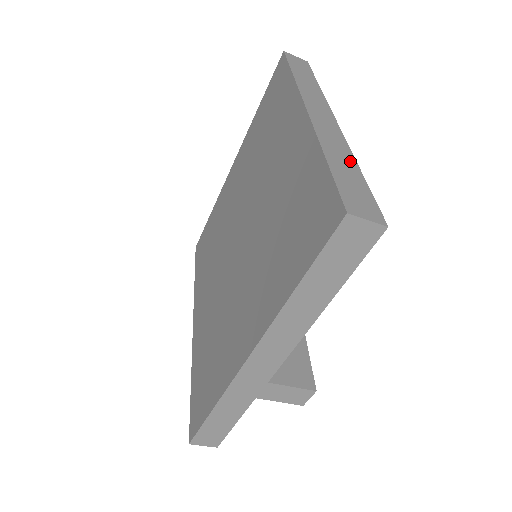
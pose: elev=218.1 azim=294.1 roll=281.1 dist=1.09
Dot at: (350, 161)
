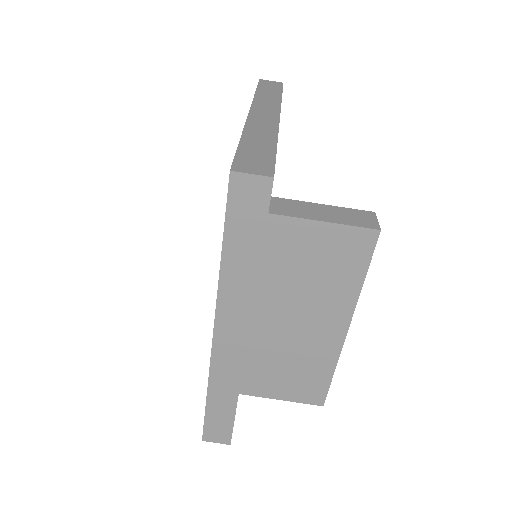
Dot at: occluded
